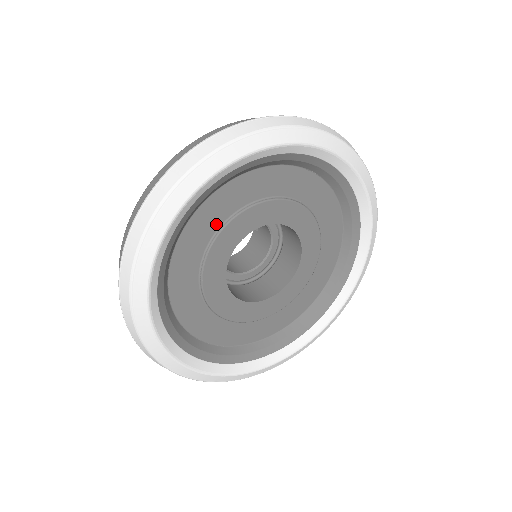
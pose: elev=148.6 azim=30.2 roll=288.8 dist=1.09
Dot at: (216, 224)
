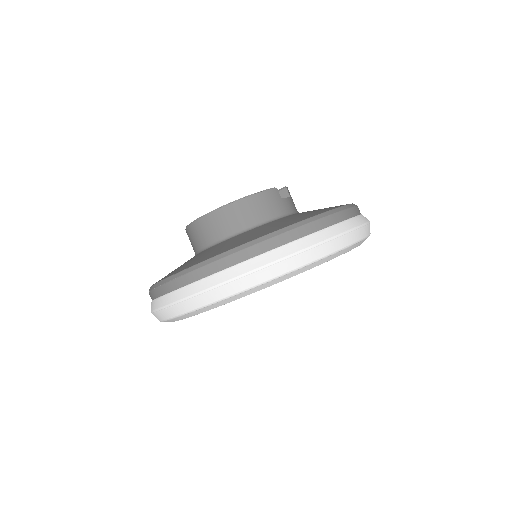
Dot at: occluded
